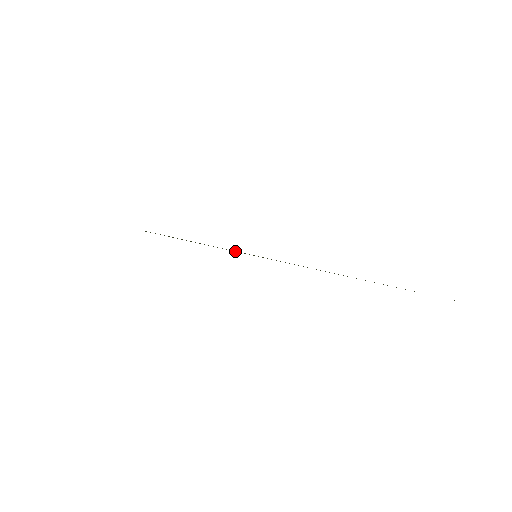
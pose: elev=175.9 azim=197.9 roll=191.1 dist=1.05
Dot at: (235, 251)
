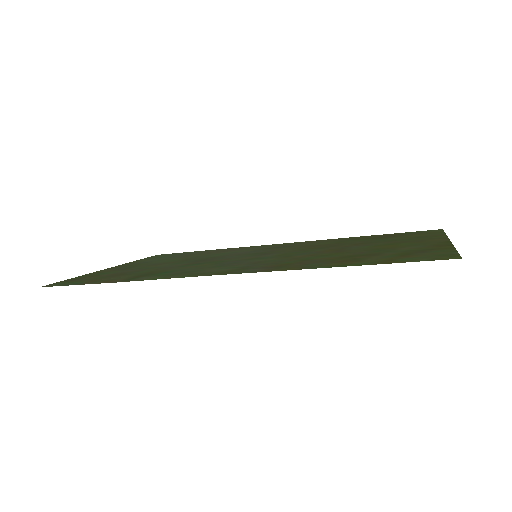
Dot at: (373, 255)
